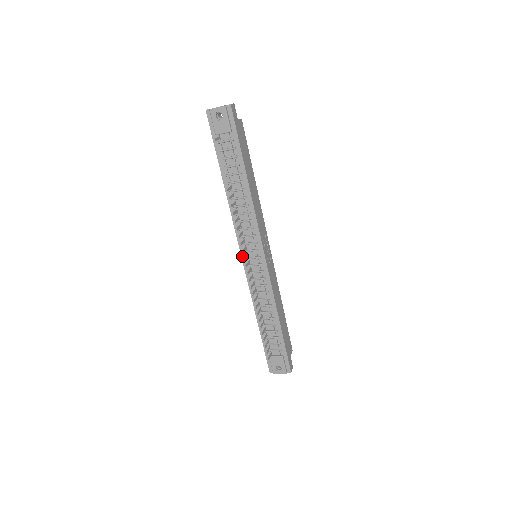
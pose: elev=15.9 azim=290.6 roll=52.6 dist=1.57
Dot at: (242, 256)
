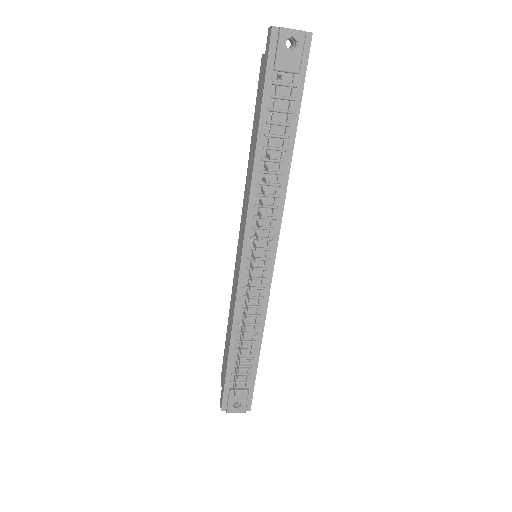
Dot at: (243, 254)
